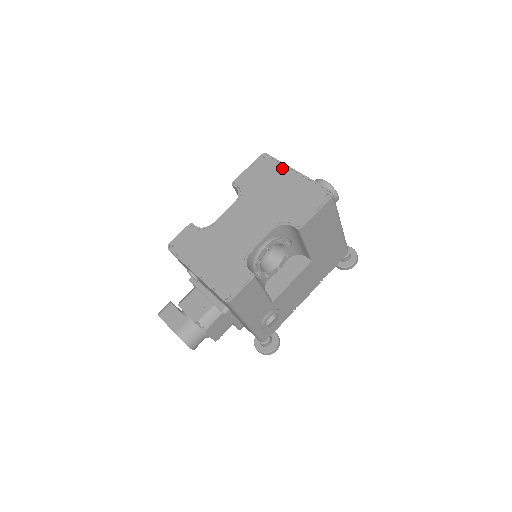
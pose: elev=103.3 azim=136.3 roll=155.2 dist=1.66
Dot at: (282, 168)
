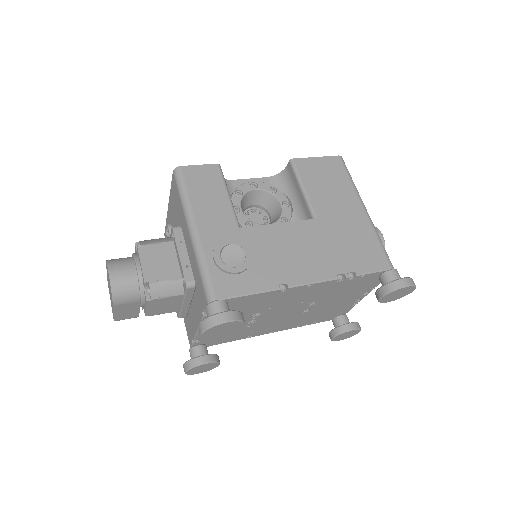
Dot at: occluded
